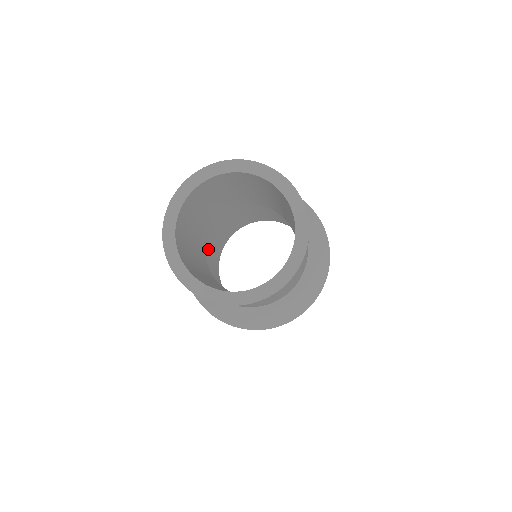
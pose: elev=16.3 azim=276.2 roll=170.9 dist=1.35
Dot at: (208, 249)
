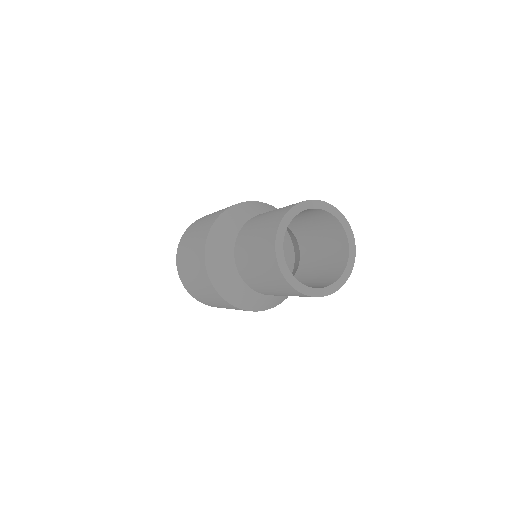
Dot at: occluded
